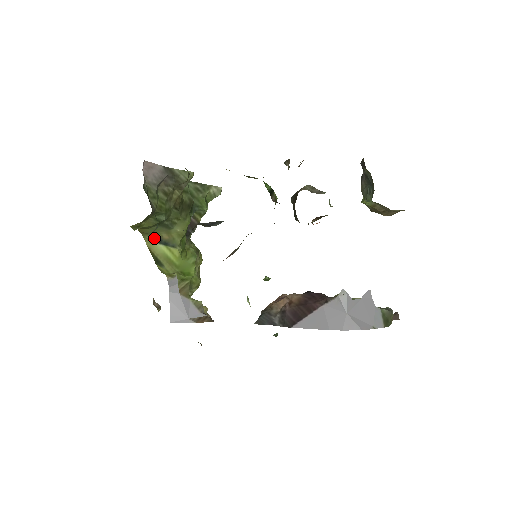
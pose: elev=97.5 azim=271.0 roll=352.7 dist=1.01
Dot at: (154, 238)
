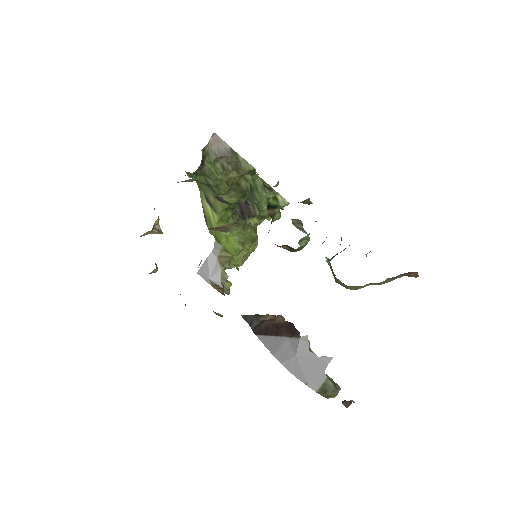
Dot at: (205, 195)
